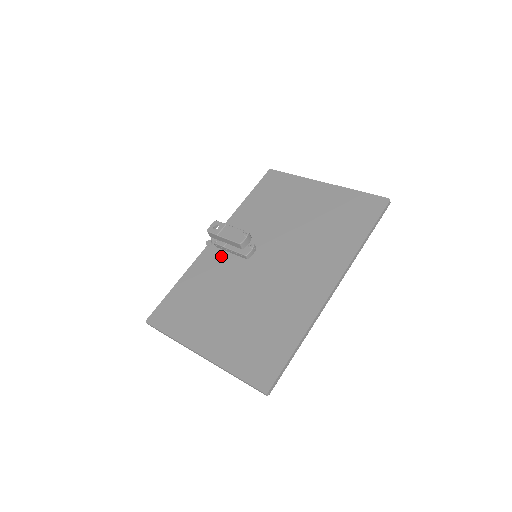
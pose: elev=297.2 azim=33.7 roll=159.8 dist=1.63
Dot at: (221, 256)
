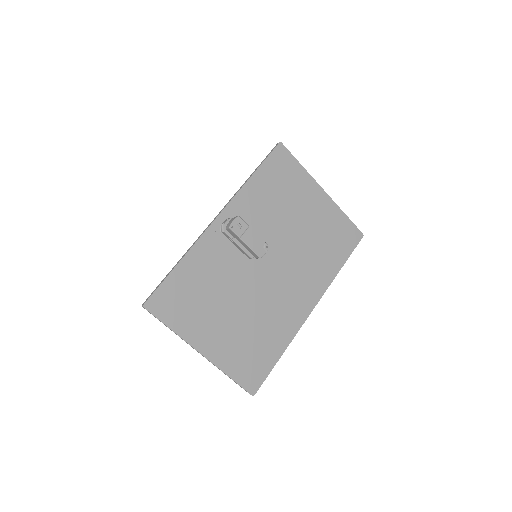
Dot at: (225, 245)
